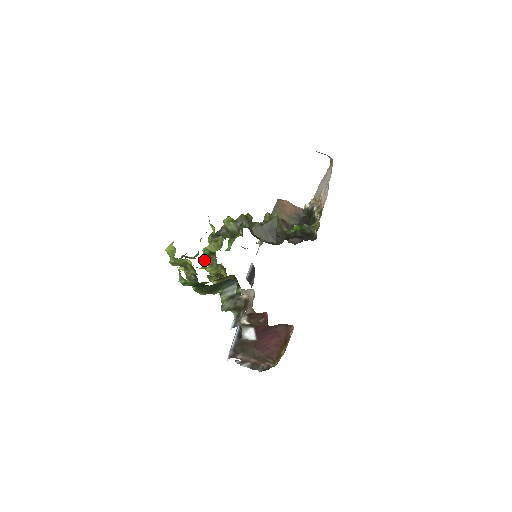
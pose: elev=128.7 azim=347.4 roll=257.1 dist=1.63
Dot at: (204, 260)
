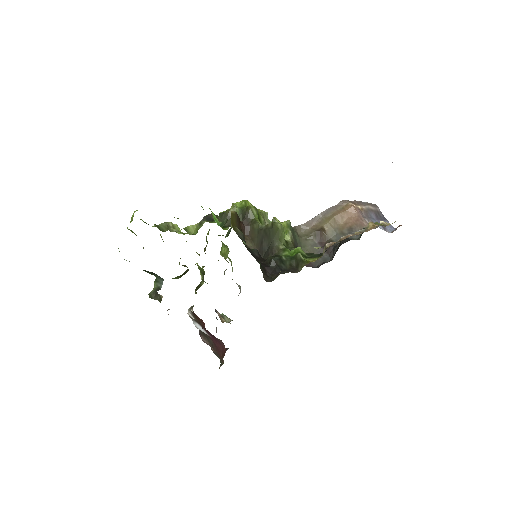
Dot at: (207, 233)
